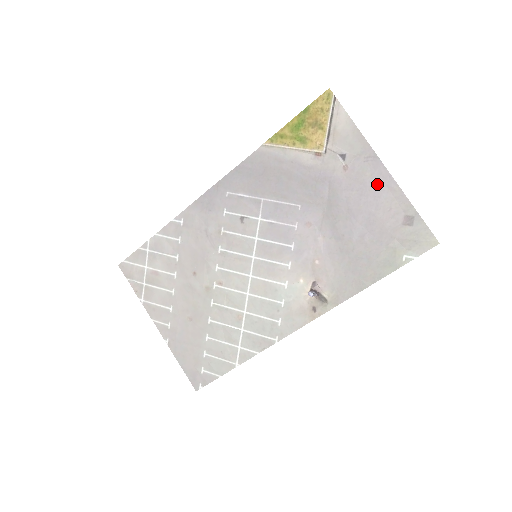
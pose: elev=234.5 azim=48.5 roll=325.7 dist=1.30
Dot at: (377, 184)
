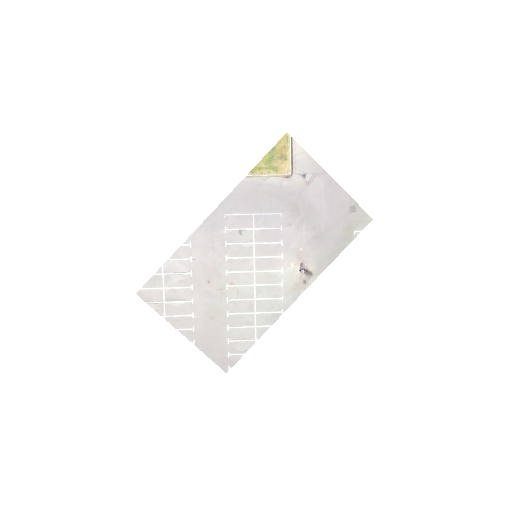
Dot at: (329, 190)
